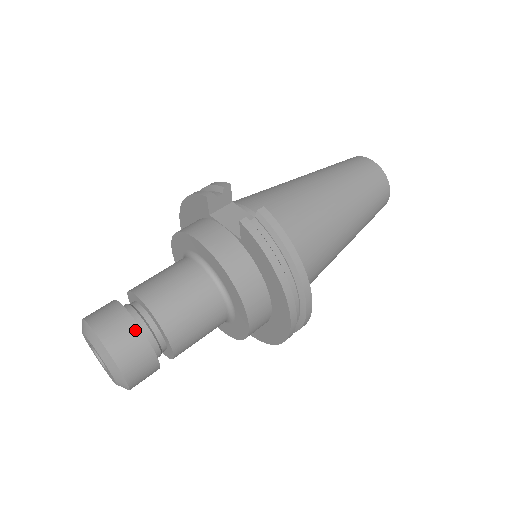
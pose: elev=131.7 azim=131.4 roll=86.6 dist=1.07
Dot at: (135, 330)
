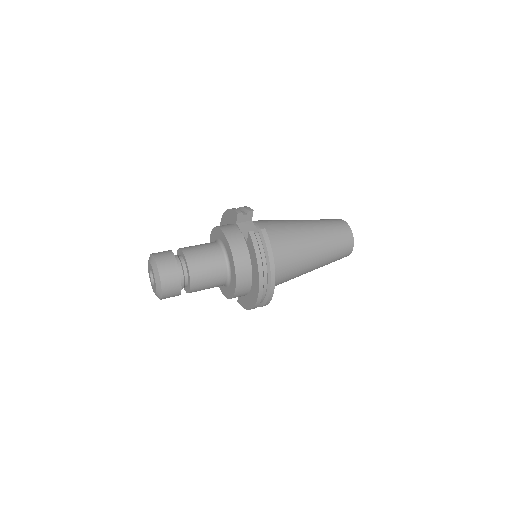
Dot at: (176, 268)
